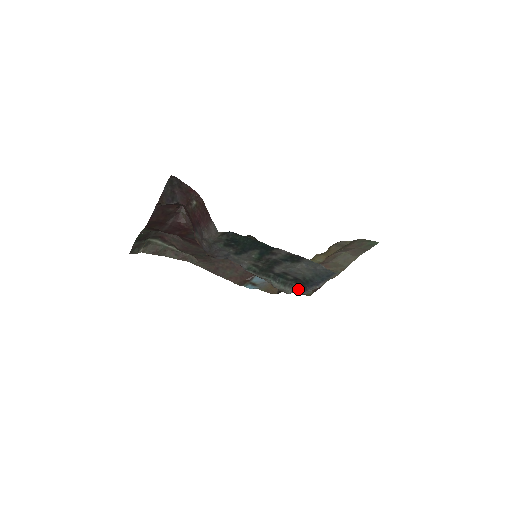
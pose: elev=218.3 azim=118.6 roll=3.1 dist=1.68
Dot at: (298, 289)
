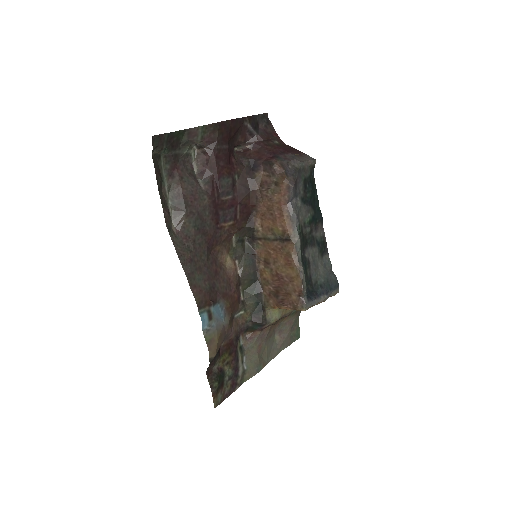
Dot at: (307, 295)
